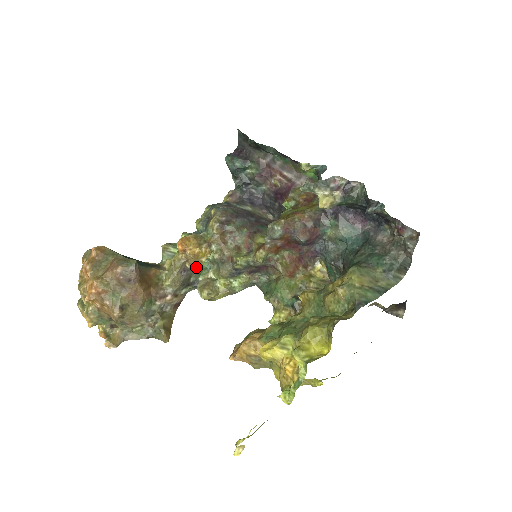
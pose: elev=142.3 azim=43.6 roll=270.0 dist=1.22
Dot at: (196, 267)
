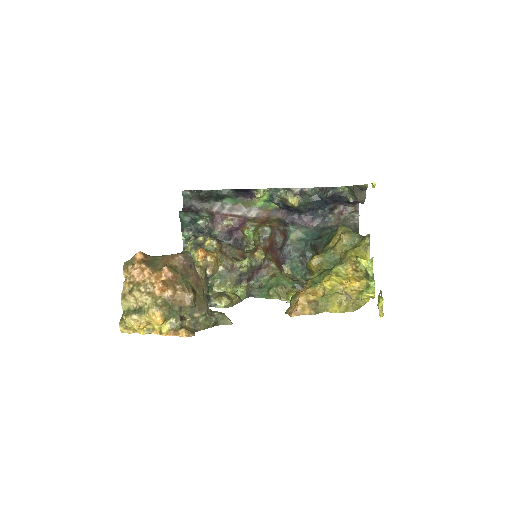
Dot at: (213, 274)
